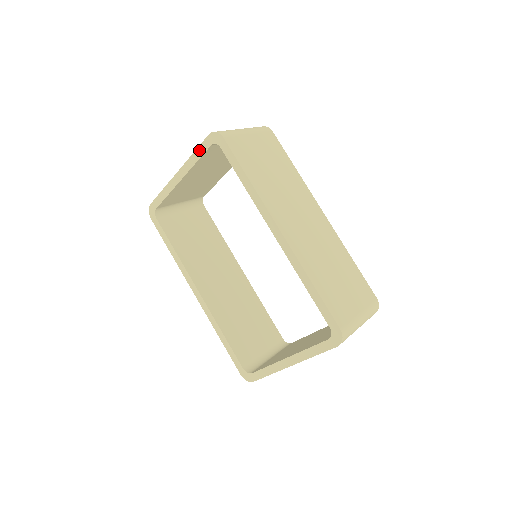
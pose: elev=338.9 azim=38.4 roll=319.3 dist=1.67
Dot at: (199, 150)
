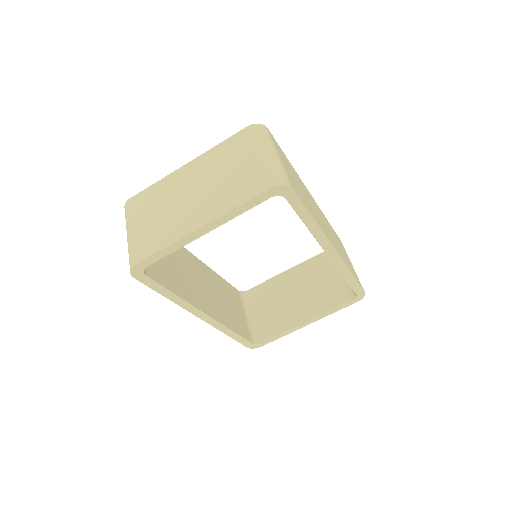
Dot at: (249, 203)
